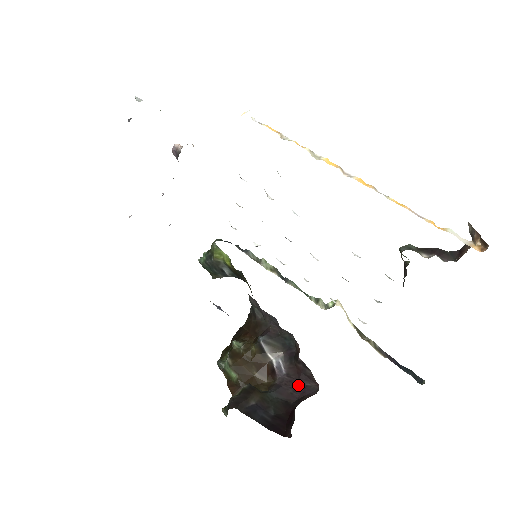
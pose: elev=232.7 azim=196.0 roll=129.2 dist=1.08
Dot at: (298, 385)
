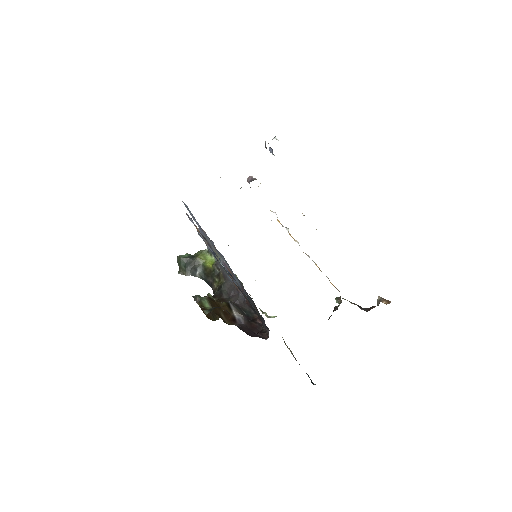
Dot at: (253, 332)
